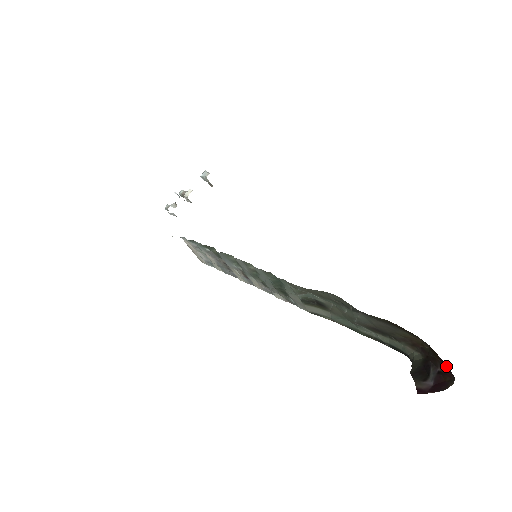
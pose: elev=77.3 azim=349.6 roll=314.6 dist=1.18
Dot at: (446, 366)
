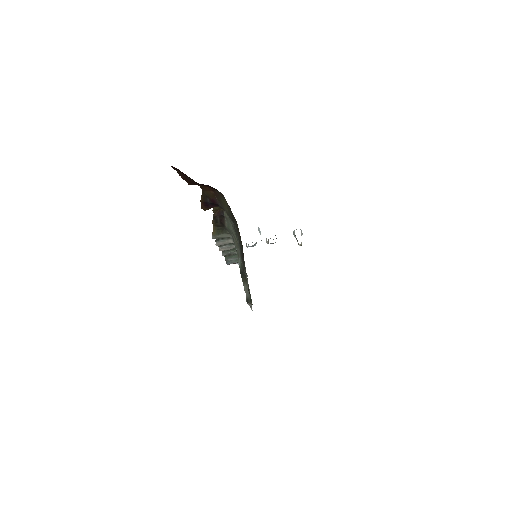
Dot at: occluded
